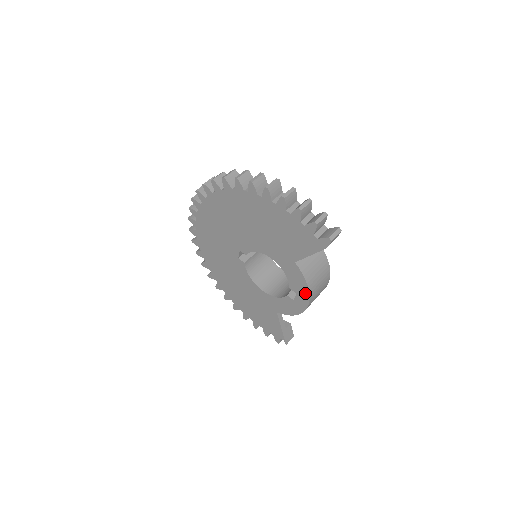
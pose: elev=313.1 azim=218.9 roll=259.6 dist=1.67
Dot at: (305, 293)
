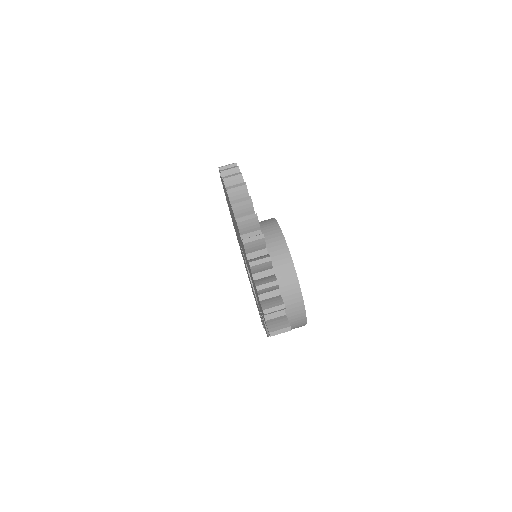
Dot at: occluded
